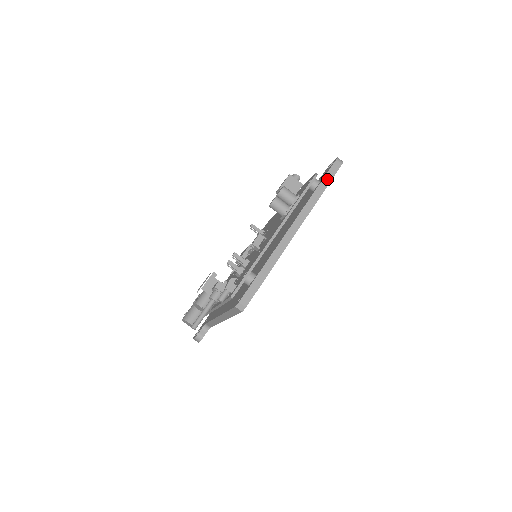
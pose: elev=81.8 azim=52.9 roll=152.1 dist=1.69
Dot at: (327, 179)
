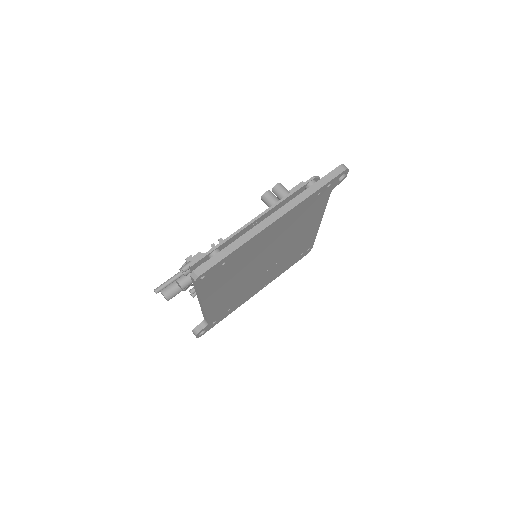
Dot at: (324, 181)
